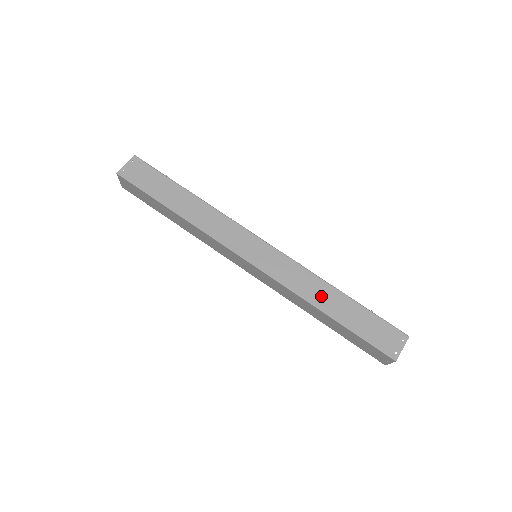
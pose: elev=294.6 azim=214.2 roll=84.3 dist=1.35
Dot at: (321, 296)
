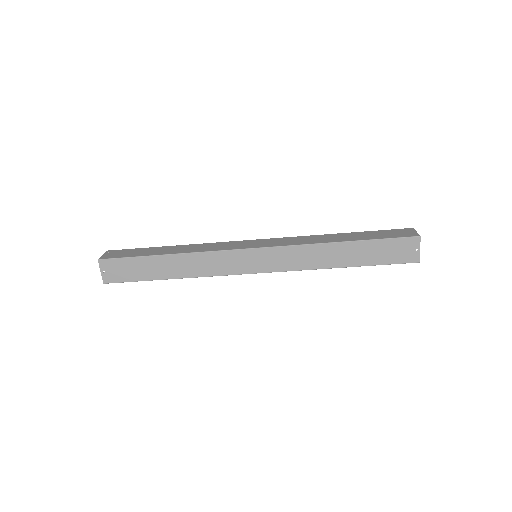
Dot at: (328, 239)
